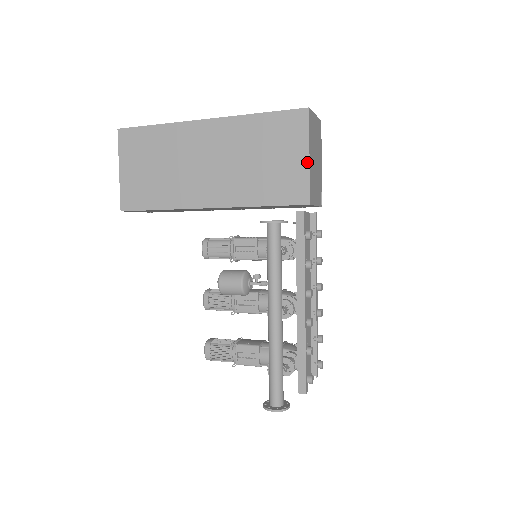
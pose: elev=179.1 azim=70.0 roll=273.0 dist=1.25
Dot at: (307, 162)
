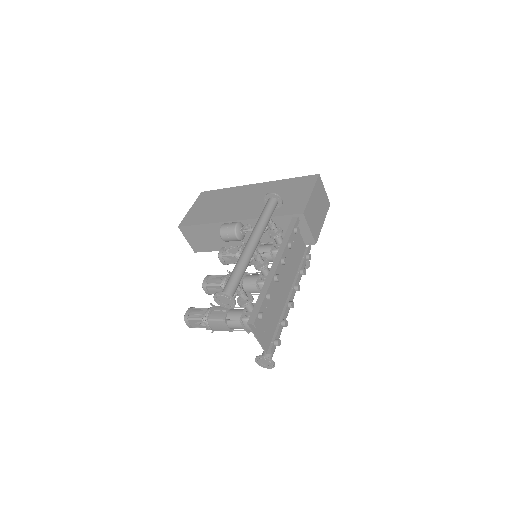
Dot at: (309, 195)
